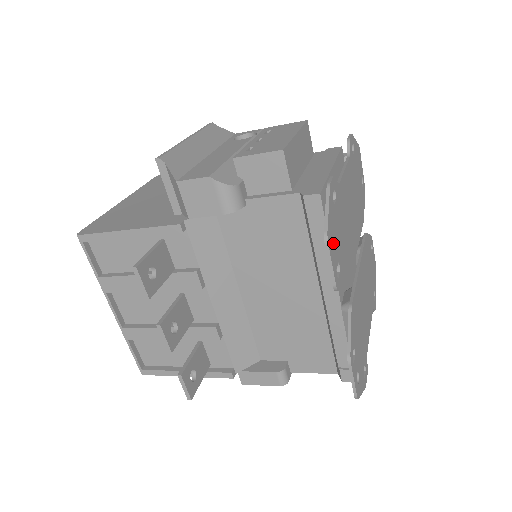
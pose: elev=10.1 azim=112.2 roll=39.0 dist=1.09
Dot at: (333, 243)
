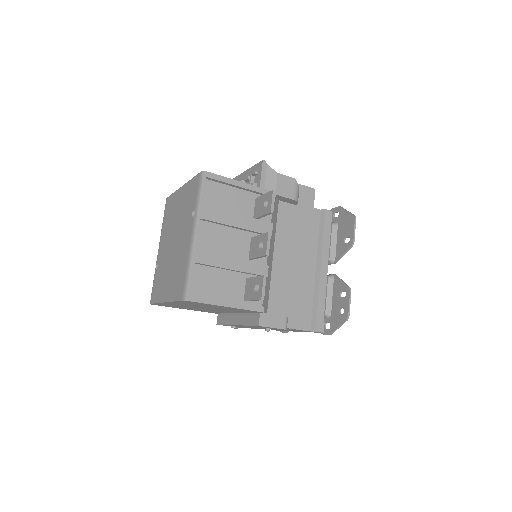
Dot at: (349, 226)
